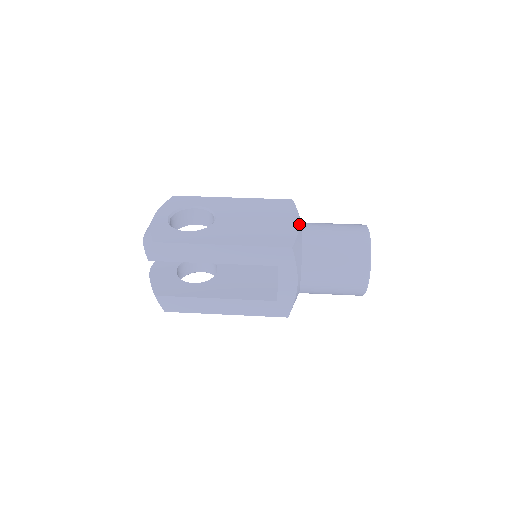
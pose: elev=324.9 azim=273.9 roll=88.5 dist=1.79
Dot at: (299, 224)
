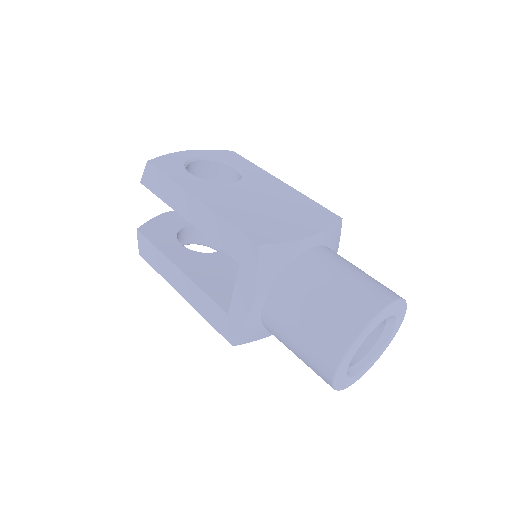
Dot at: (307, 236)
